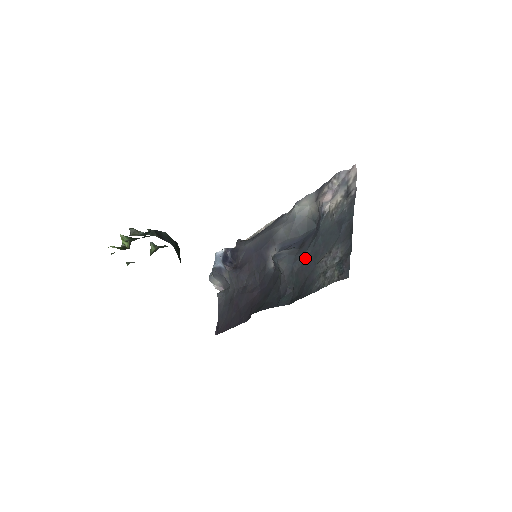
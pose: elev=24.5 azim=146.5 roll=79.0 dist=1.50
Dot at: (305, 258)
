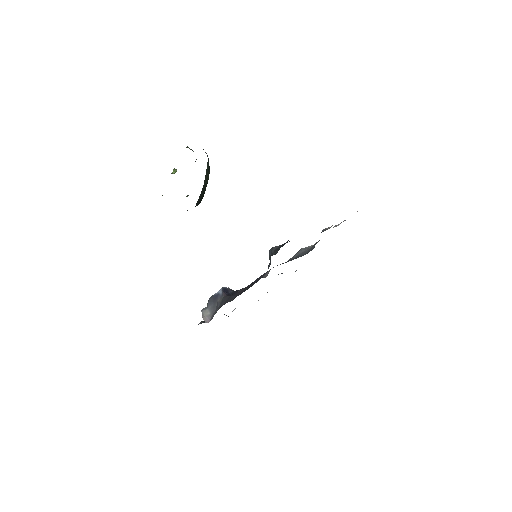
Dot at: occluded
